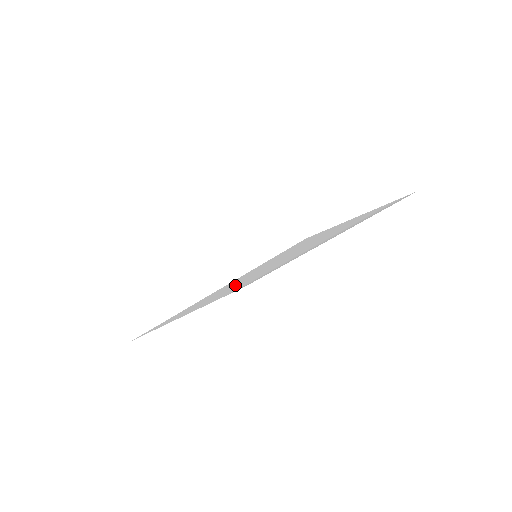
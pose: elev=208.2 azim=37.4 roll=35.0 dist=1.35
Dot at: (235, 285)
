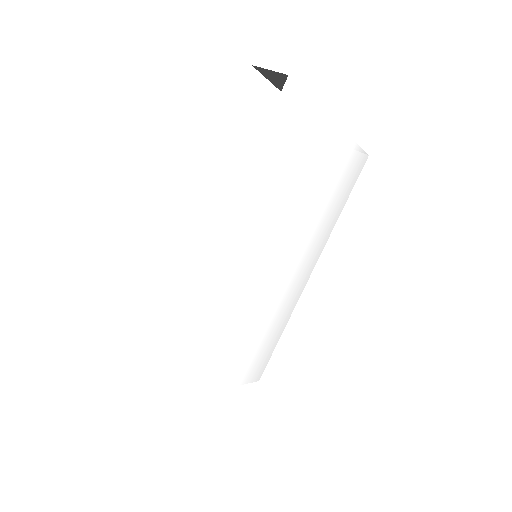
Dot at: (245, 272)
